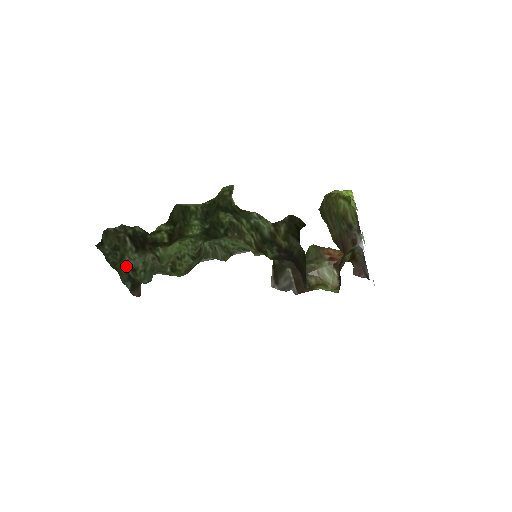
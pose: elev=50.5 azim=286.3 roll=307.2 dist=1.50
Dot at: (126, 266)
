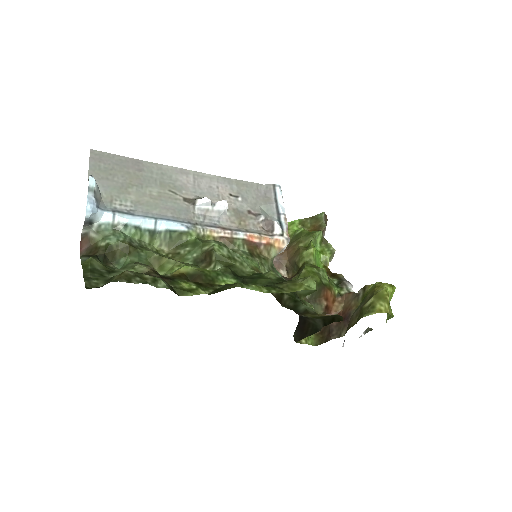
Dot at: (106, 273)
